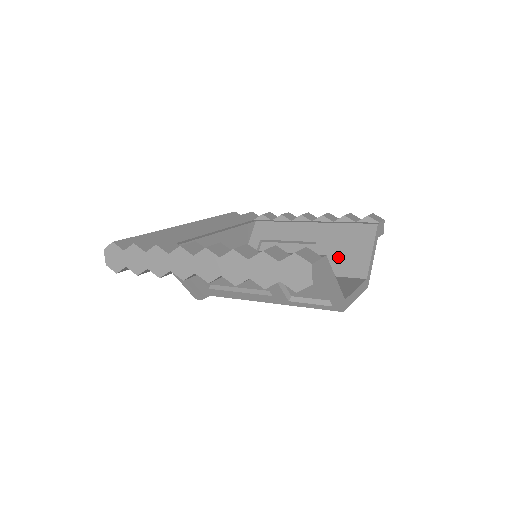
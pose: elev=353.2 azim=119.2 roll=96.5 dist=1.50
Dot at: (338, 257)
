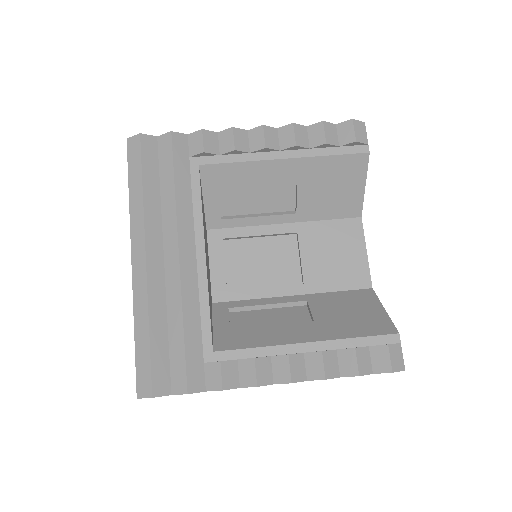
Dot at: (328, 199)
